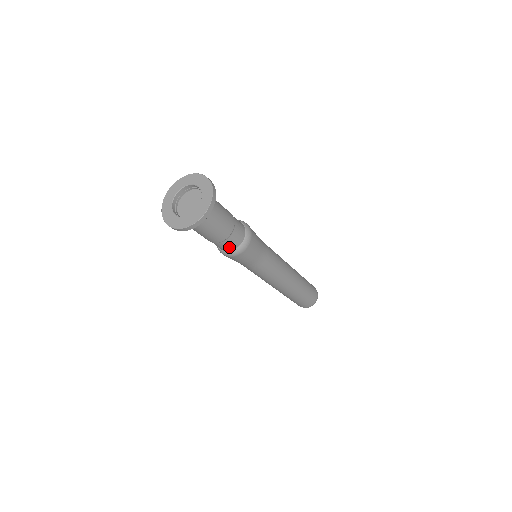
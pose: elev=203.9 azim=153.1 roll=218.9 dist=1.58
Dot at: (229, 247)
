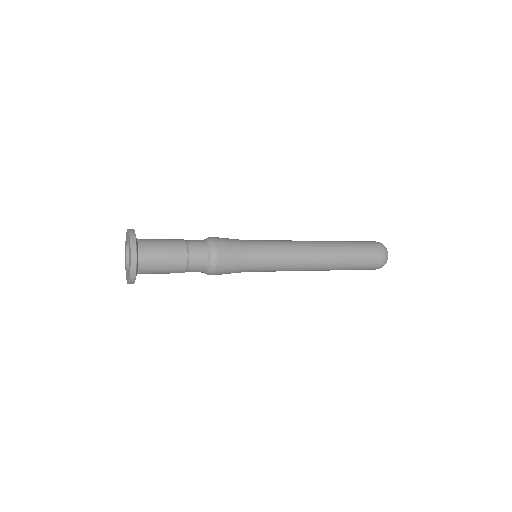
Dot at: occluded
